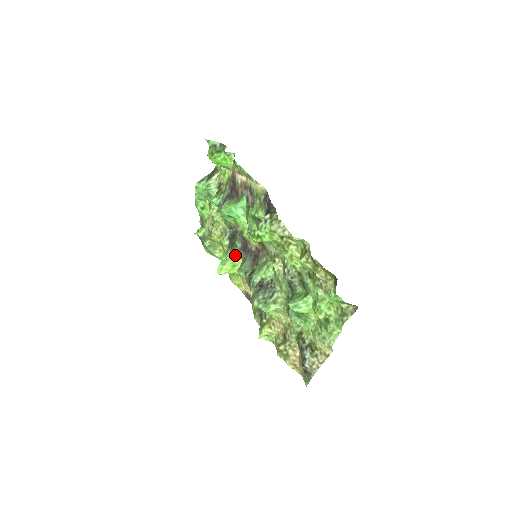
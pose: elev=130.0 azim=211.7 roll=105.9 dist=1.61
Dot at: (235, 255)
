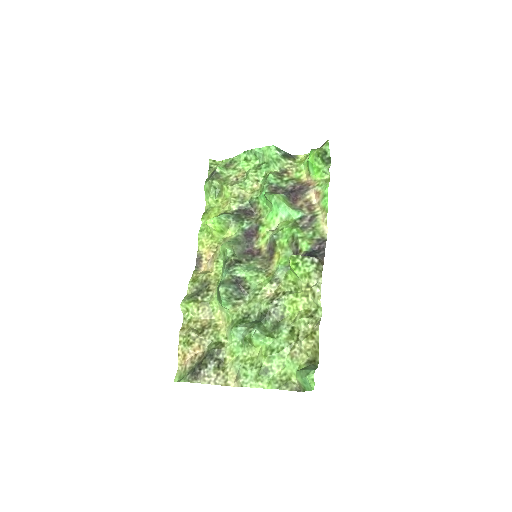
Dot at: (233, 226)
